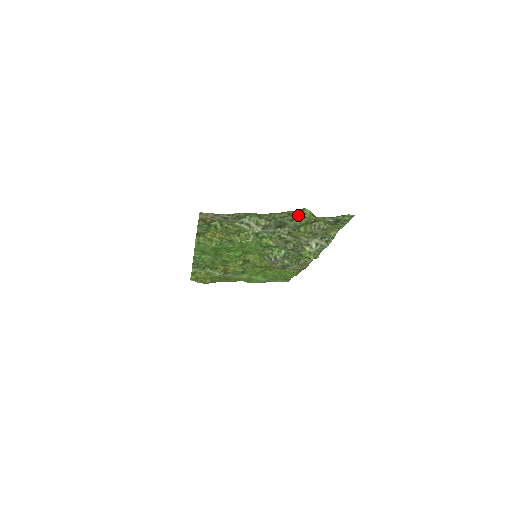
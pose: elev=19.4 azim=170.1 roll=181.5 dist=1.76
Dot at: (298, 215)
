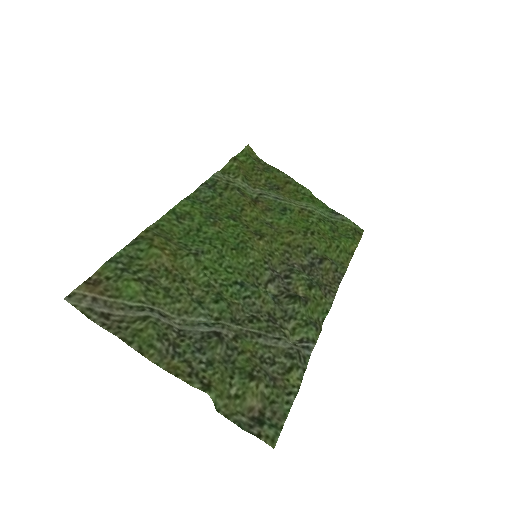
Dot at: (208, 378)
